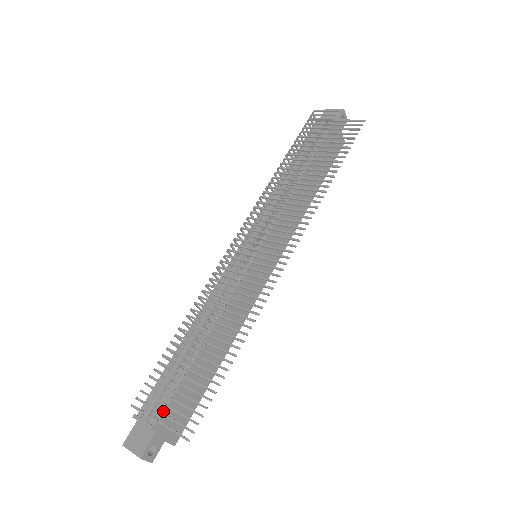
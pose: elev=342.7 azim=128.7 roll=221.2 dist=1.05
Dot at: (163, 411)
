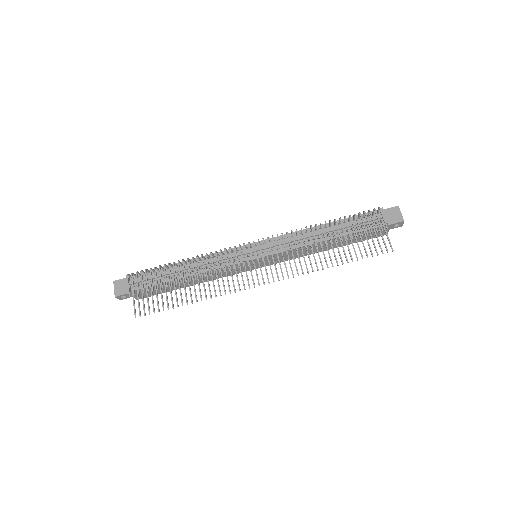
Dot at: (140, 288)
